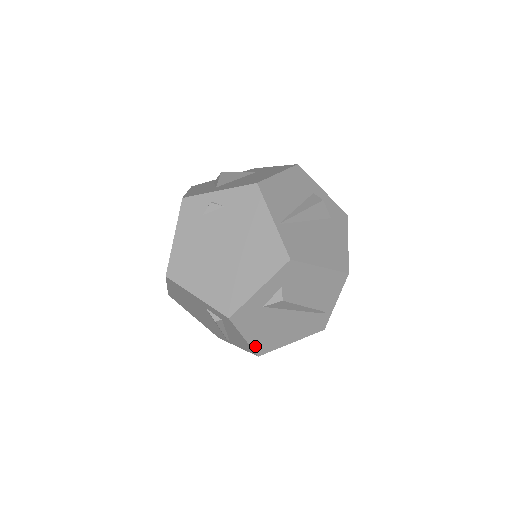
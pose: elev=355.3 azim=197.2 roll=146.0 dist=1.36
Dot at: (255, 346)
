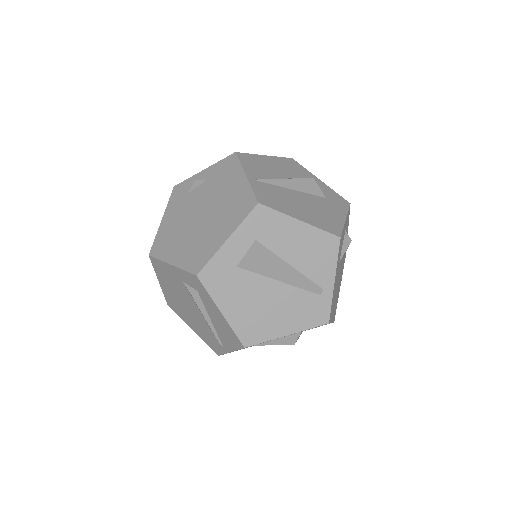
Dot at: (237, 329)
